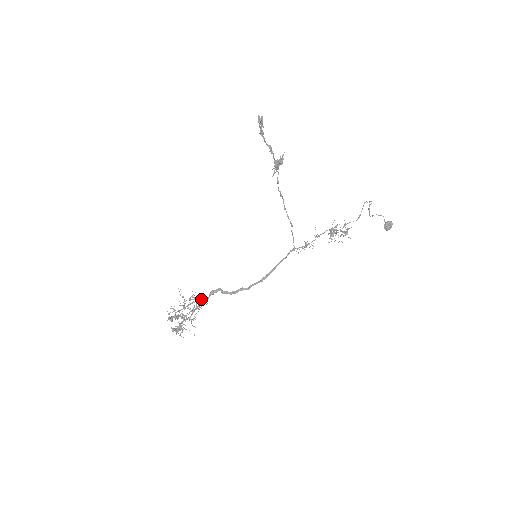
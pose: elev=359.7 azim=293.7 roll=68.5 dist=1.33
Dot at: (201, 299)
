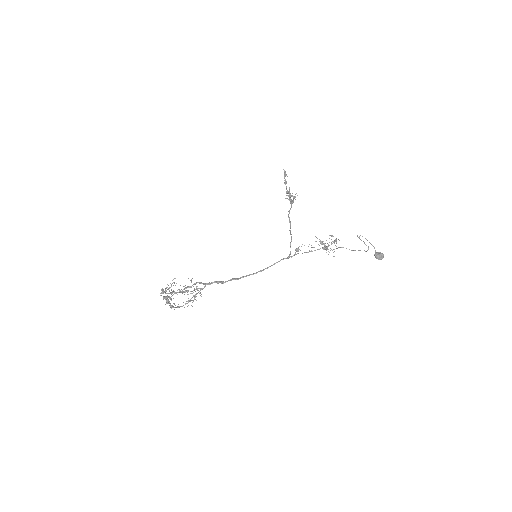
Dot at: (199, 288)
